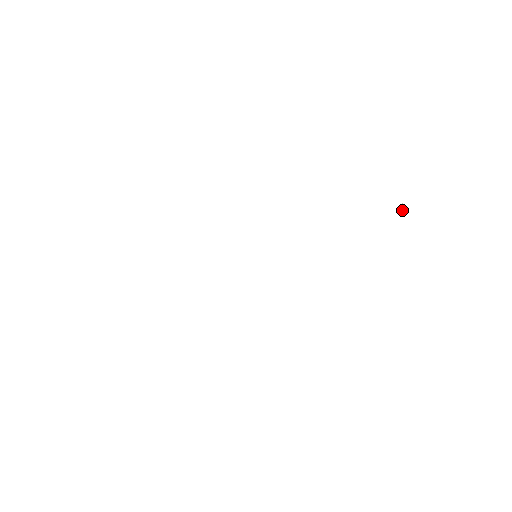
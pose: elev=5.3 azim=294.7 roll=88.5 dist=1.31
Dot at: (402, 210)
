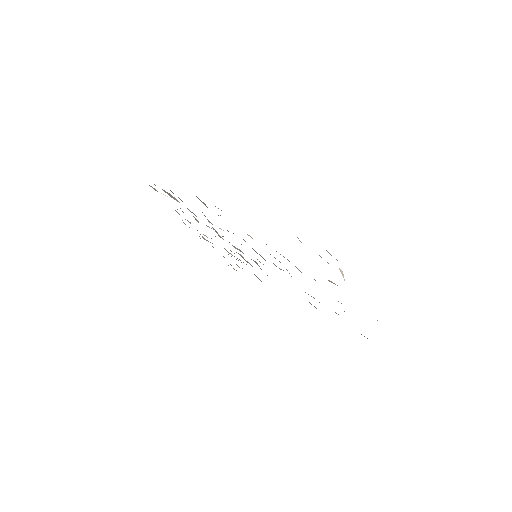
Dot at: (343, 274)
